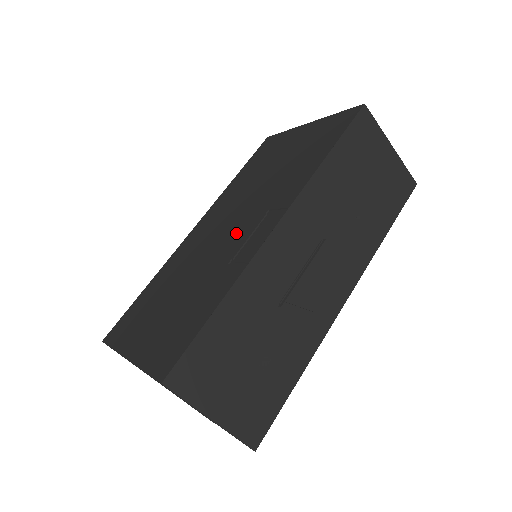
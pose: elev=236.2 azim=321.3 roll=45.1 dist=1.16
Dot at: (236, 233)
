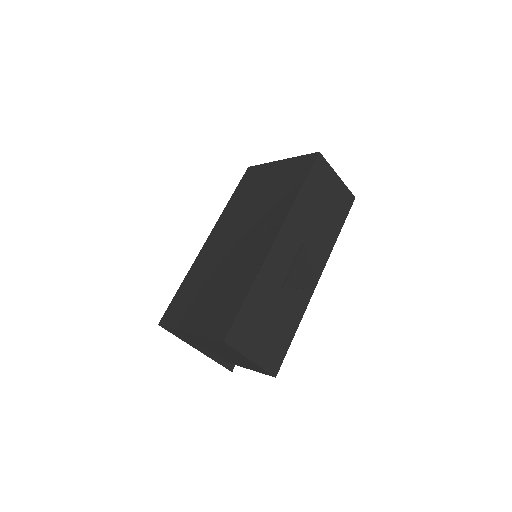
Dot at: (246, 244)
